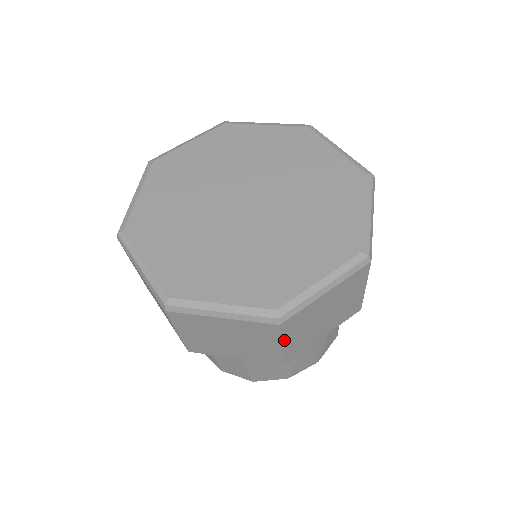
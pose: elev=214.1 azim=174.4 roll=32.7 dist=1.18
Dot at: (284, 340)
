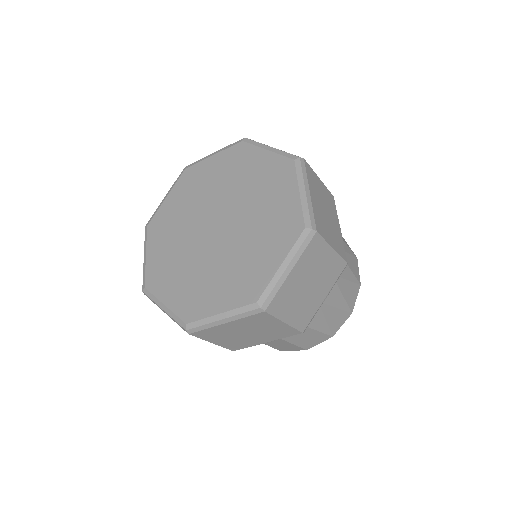
Dot at: (282, 318)
